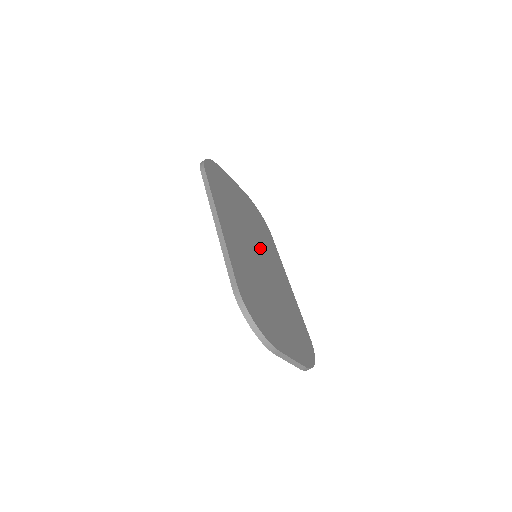
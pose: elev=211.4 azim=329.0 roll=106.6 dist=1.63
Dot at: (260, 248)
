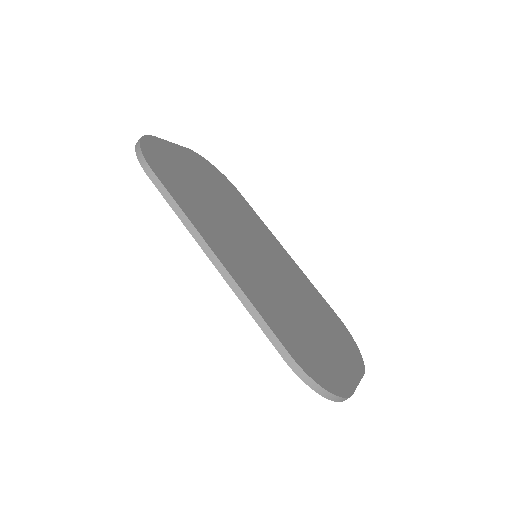
Dot at: (251, 237)
